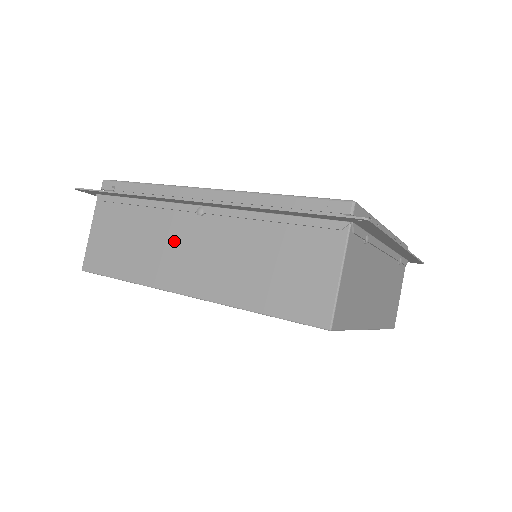
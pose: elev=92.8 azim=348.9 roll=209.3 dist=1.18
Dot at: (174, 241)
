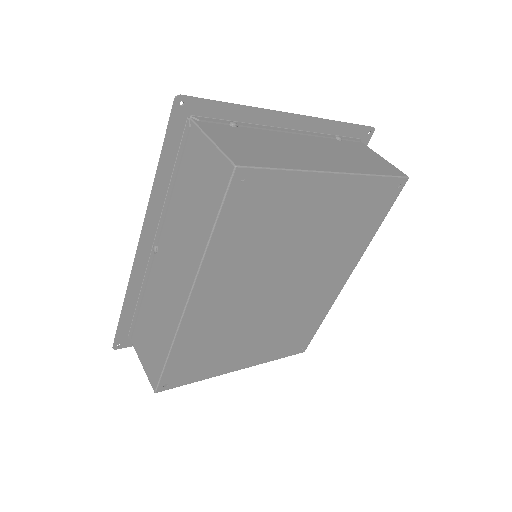
Dot at: (162, 286)
